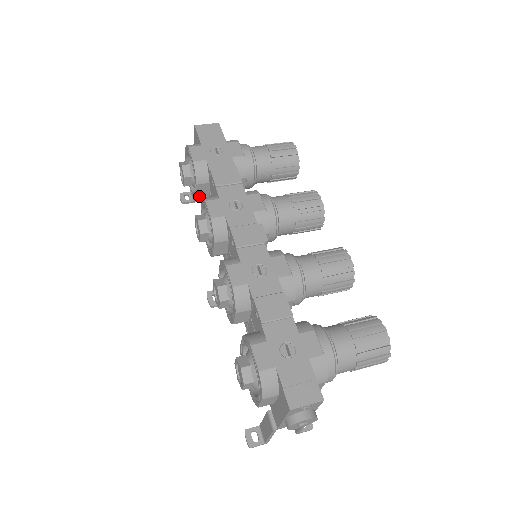
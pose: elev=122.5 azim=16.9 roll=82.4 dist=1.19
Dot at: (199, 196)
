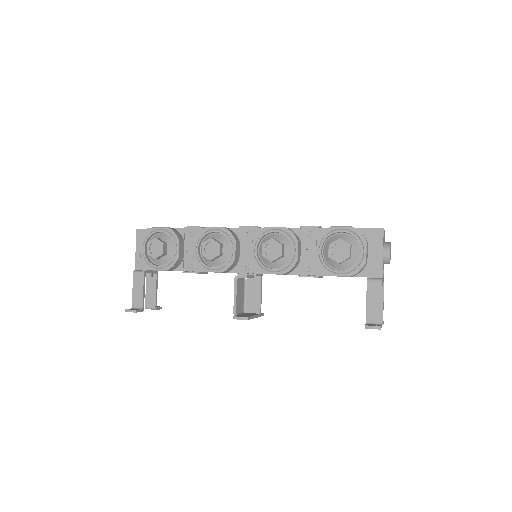
Dot at: (179, 255)
